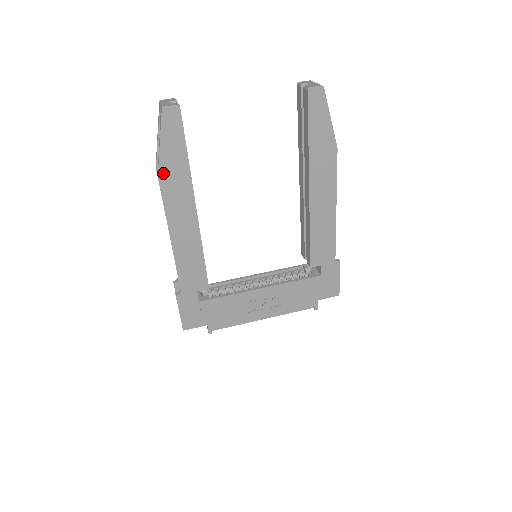
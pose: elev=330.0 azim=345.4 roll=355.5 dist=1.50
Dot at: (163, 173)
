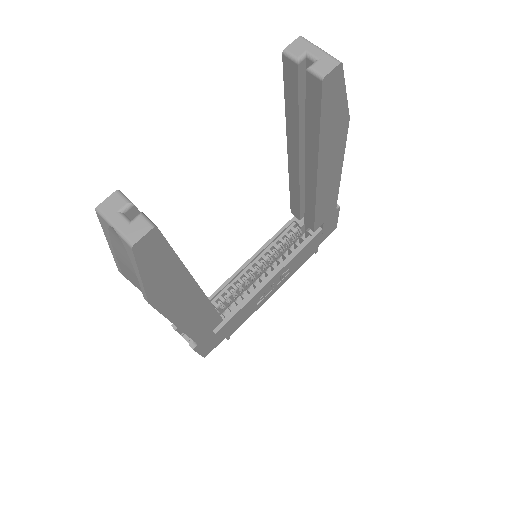
Dot at: (154, 296)
